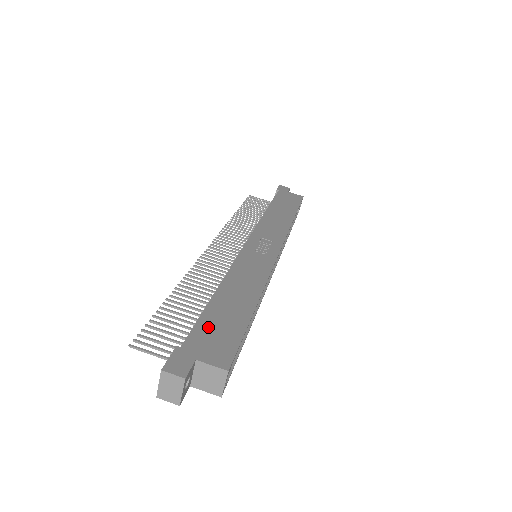
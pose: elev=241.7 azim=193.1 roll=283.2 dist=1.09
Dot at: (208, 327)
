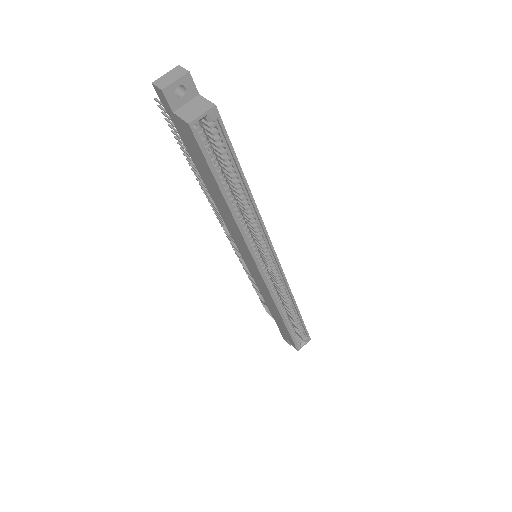
Dot at: occluded
